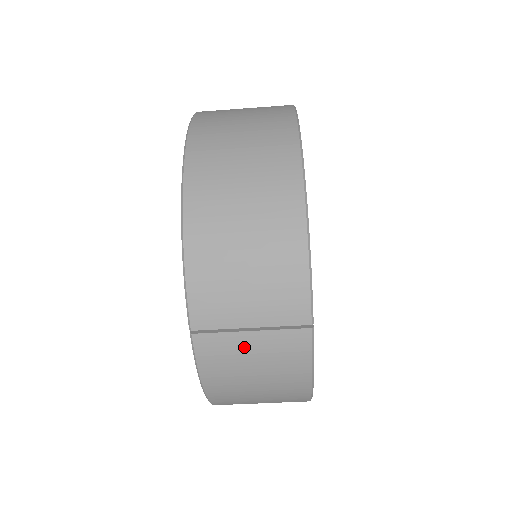
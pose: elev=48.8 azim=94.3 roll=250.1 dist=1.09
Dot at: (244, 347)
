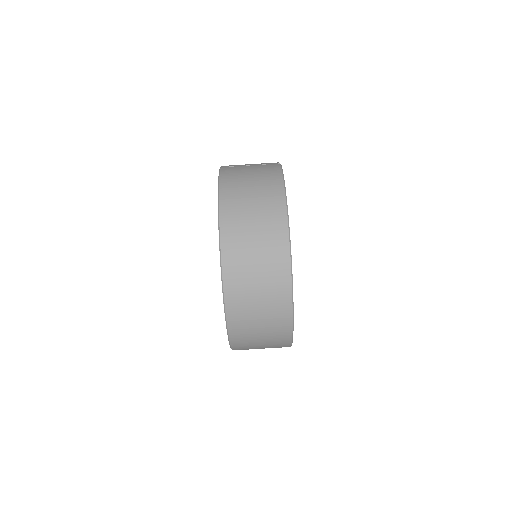
Dot at: (246, 168)
